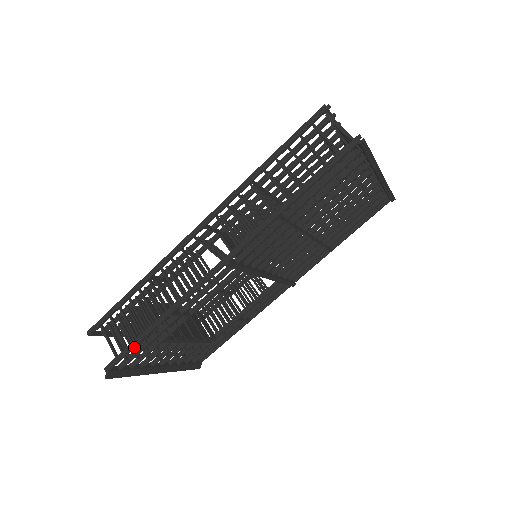
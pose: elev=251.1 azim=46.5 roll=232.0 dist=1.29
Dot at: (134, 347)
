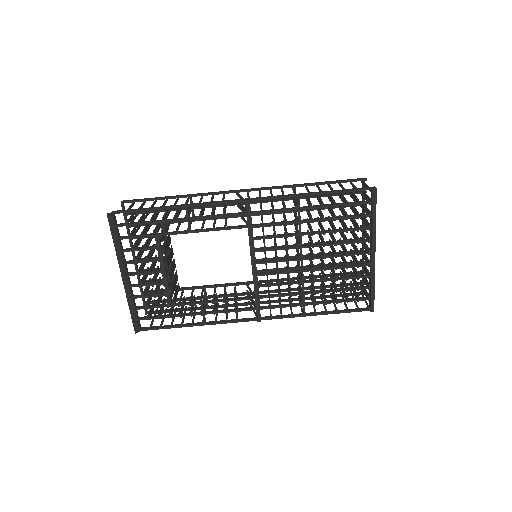
Dot at: (144, 210)
